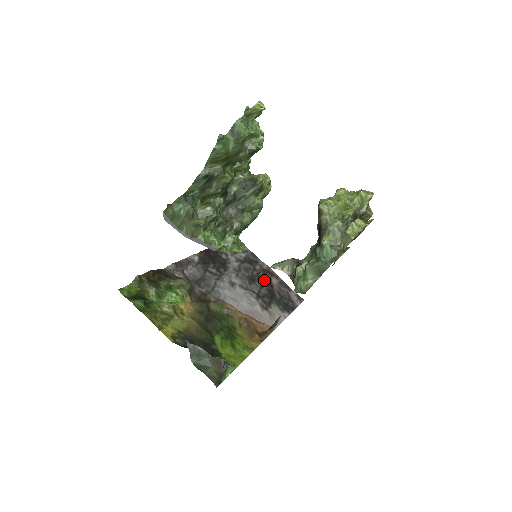
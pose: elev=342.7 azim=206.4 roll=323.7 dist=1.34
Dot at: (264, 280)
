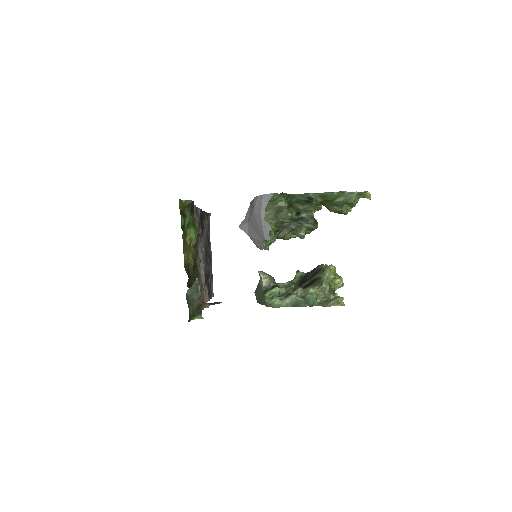
Dot at: (209, 262)
